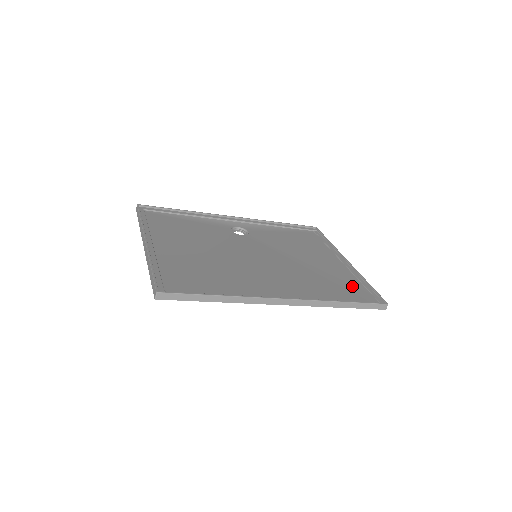
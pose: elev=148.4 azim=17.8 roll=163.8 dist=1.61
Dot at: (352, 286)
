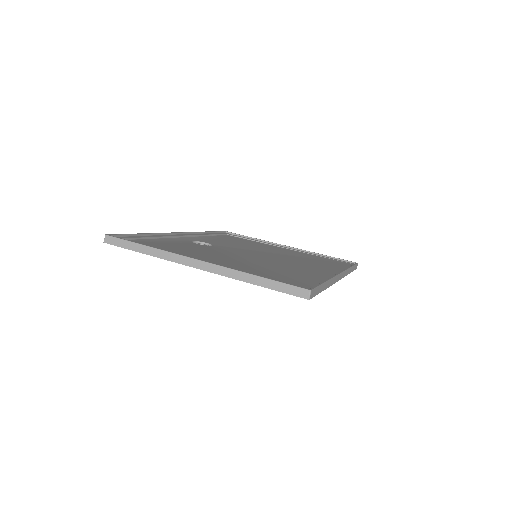
Dot at: (326, 259)
